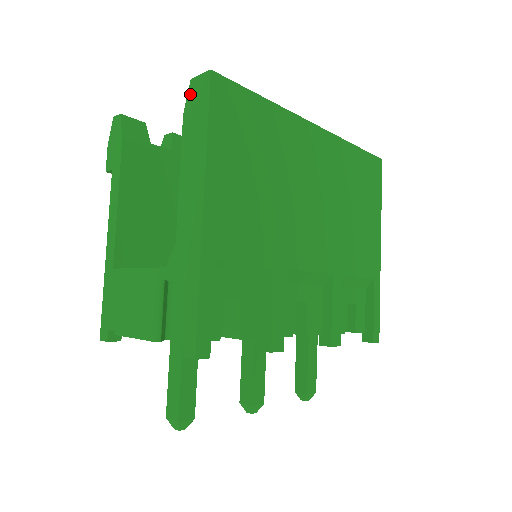
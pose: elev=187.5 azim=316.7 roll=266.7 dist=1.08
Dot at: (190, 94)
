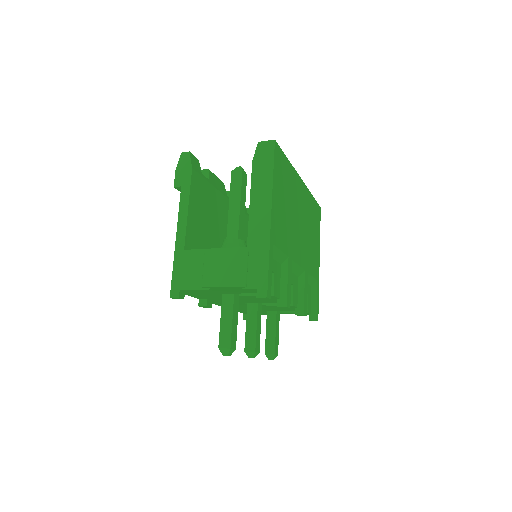
Dot at: (258, 150)
